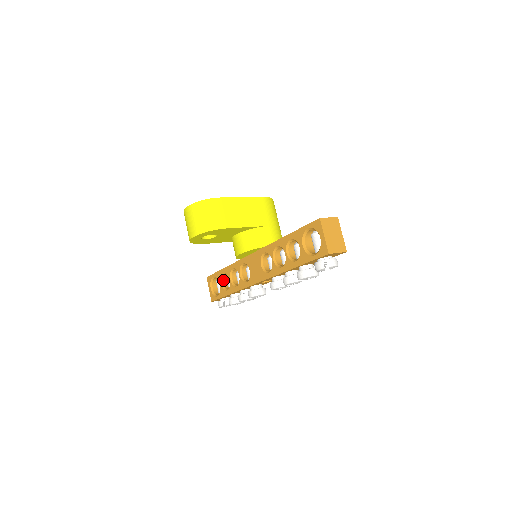
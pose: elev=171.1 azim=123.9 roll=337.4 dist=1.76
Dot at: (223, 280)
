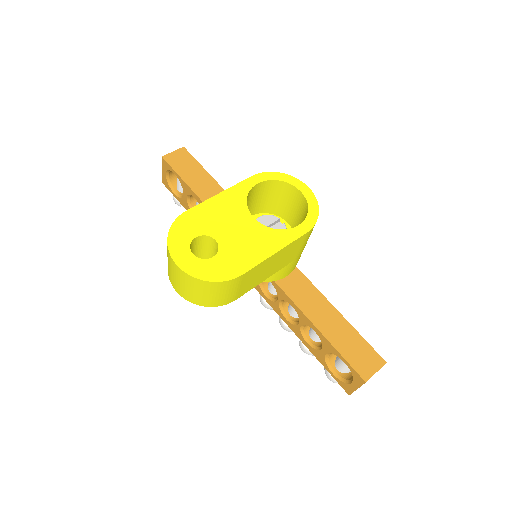
Dot at: (191, 196)
